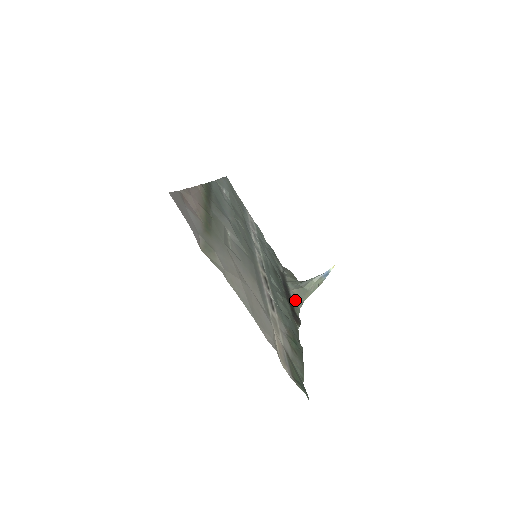
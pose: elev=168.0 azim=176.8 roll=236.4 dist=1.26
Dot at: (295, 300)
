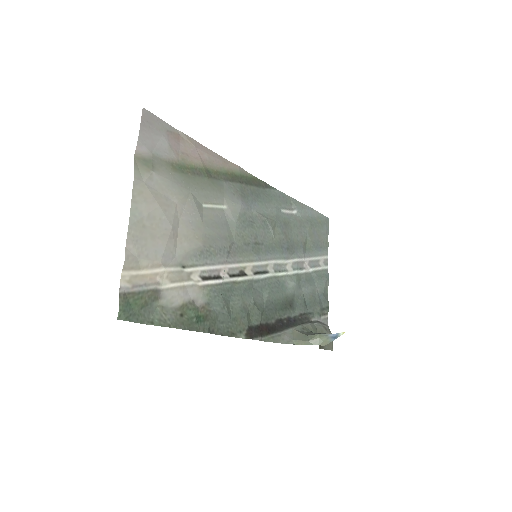
Dot at: (284, 335)
